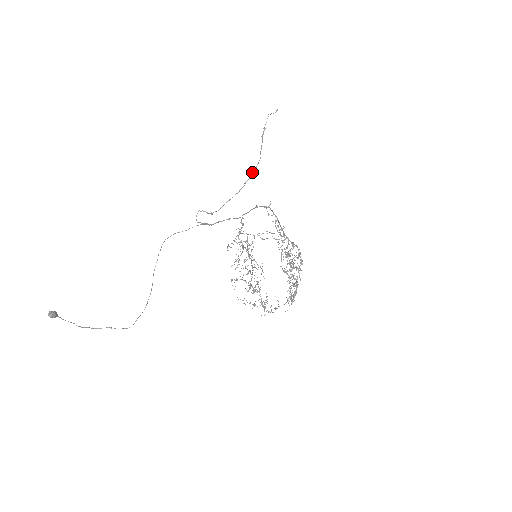
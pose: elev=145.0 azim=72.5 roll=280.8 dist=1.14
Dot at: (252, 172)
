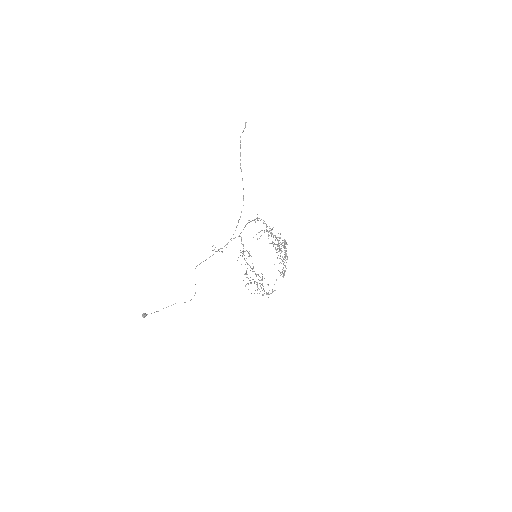
Dot at: (241, 211)
